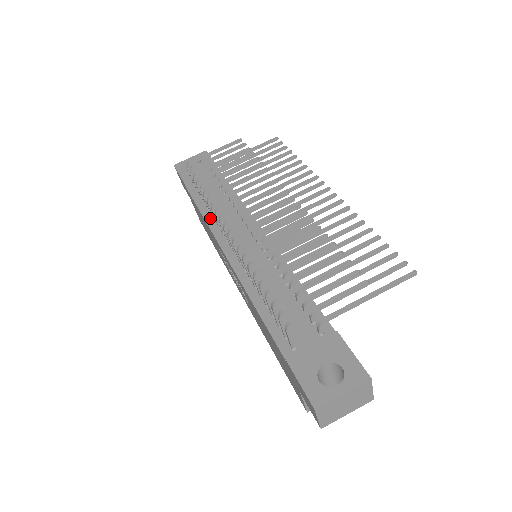
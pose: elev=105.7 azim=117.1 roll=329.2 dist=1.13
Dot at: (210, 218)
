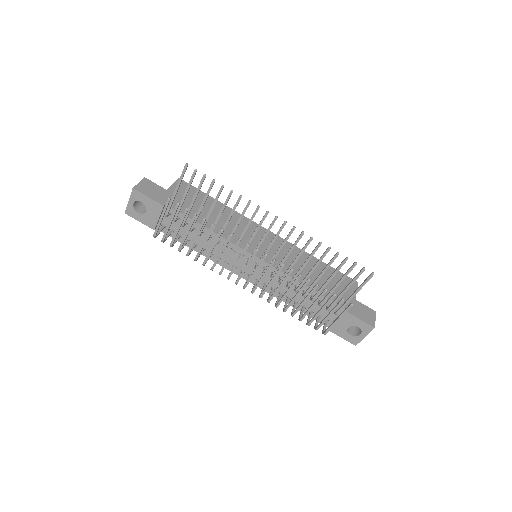
Dot at: (206, 254)
